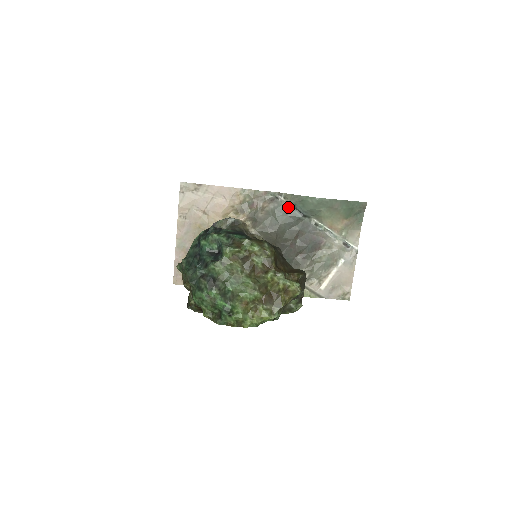
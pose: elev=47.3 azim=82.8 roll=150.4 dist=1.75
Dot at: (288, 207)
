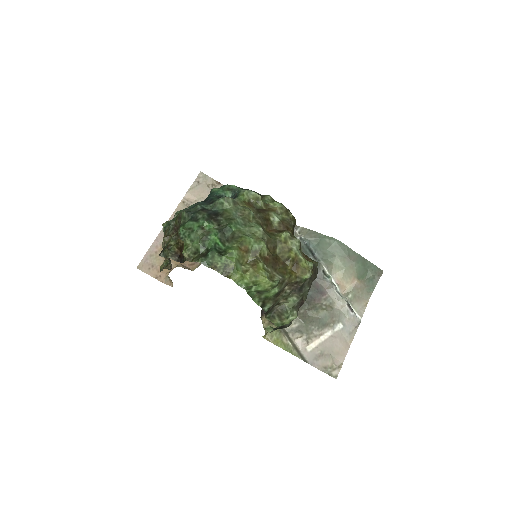
Dot at: occluded
